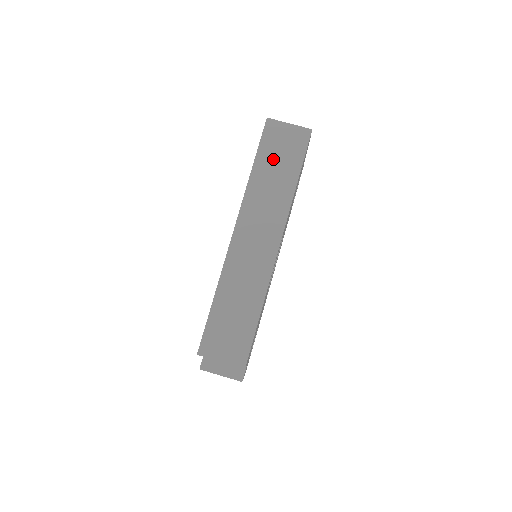
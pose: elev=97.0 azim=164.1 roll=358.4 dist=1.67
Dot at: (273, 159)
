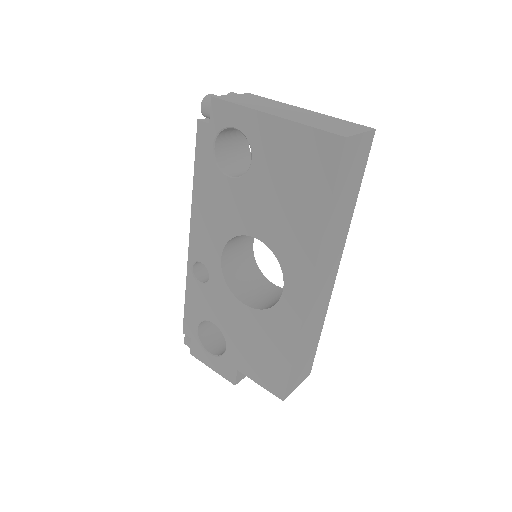
Dot at: (344, 190)
